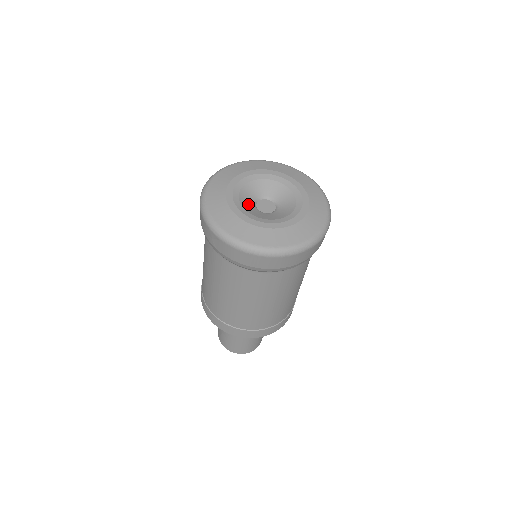
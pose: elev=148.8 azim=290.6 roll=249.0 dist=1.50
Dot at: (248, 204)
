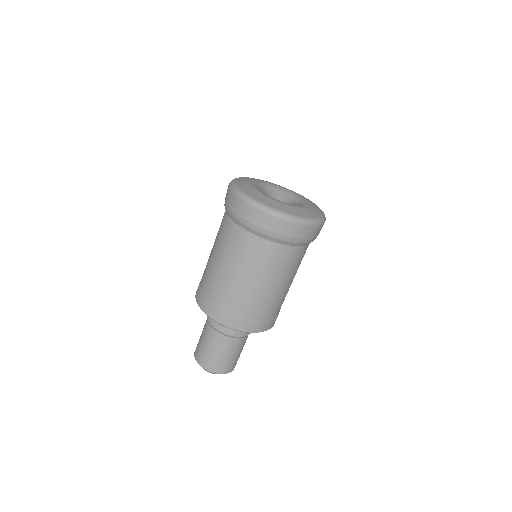
Dot at: occluded
